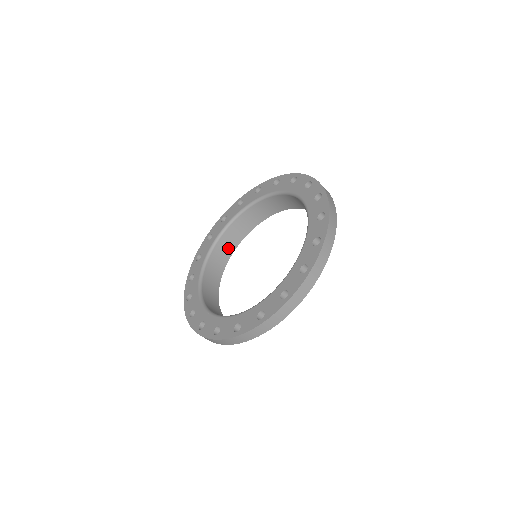
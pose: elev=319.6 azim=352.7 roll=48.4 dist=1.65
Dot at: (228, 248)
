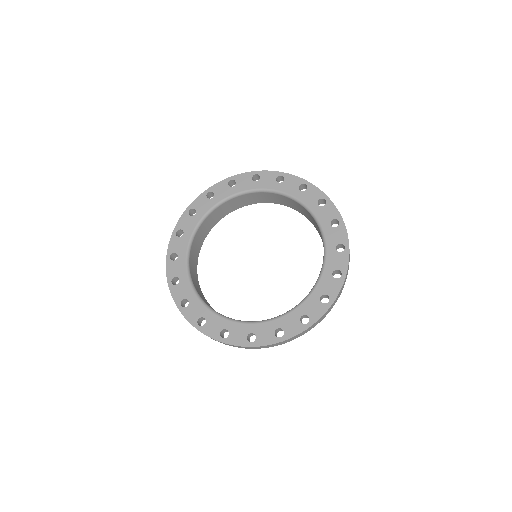
Dot at: (240, 203)
